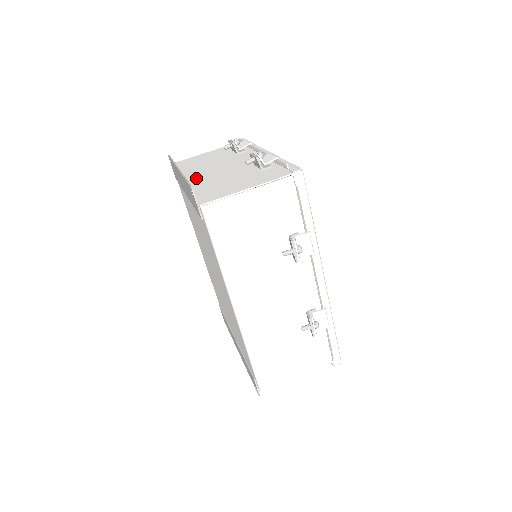
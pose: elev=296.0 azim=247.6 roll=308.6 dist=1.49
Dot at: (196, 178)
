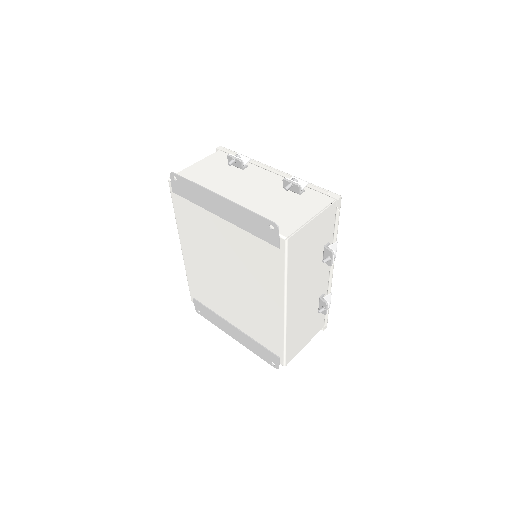
Dot at: occluded
